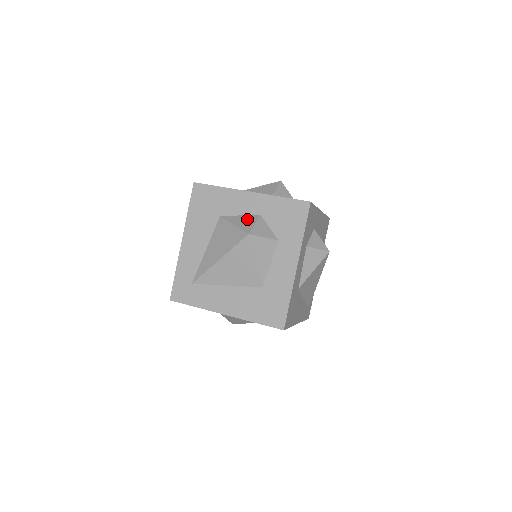
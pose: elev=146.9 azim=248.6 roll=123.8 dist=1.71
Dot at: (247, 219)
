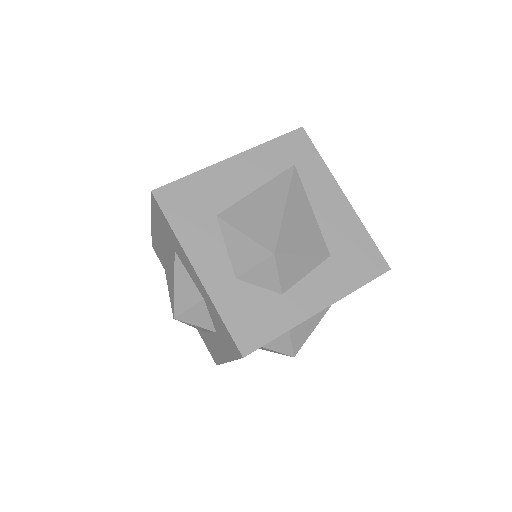
Dot at: (189, 291)
